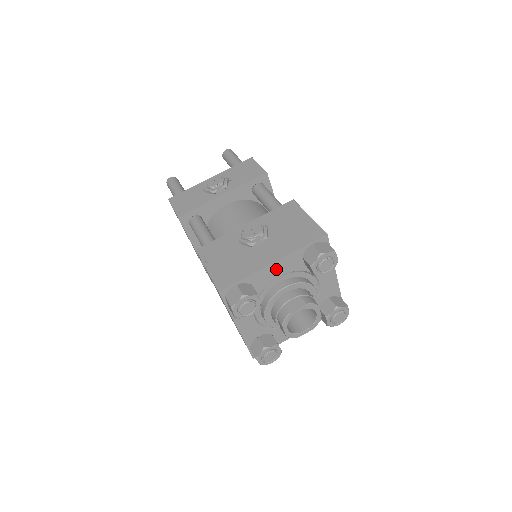
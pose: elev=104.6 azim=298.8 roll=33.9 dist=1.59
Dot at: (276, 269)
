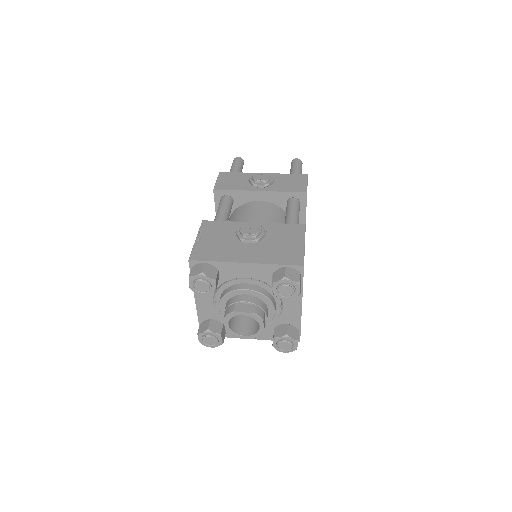
Dot at: (246, 270)
